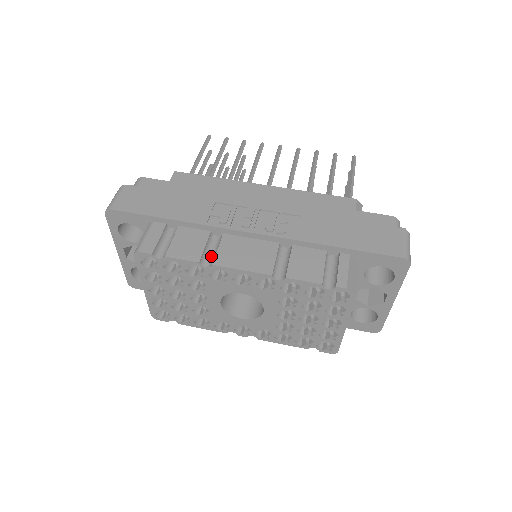
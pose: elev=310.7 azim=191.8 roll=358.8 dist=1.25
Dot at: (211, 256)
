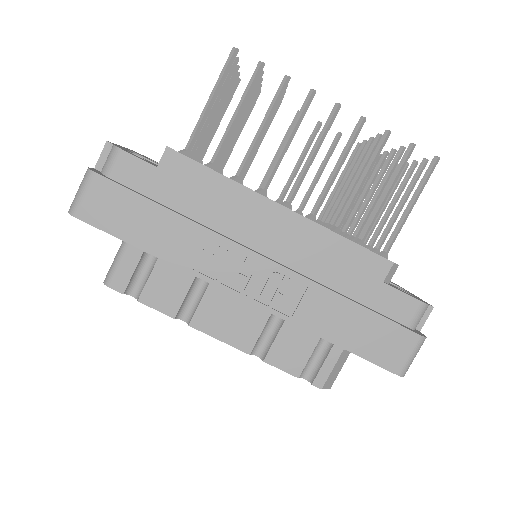
Dot at: (191, 307)
